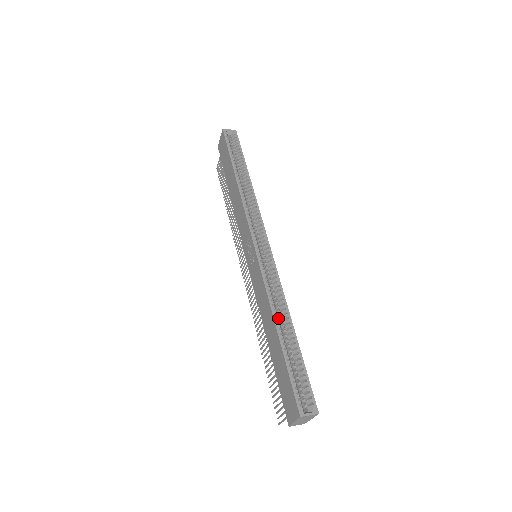
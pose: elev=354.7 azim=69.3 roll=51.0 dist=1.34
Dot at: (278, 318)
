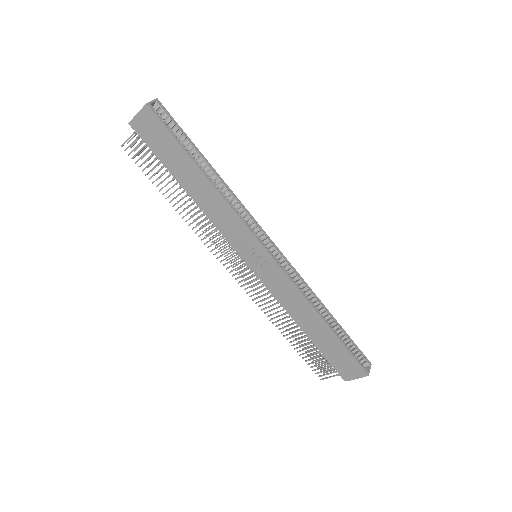
Dot at: occluded
